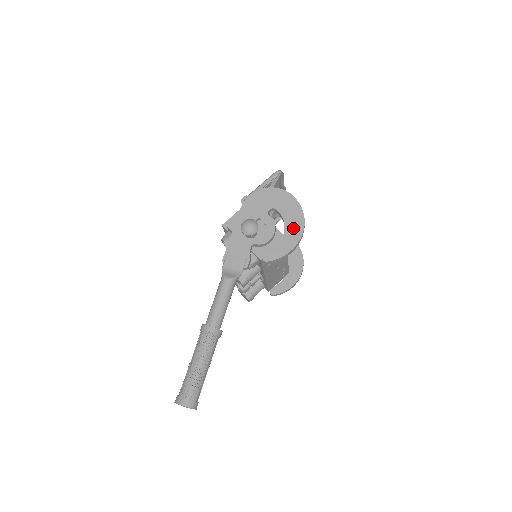
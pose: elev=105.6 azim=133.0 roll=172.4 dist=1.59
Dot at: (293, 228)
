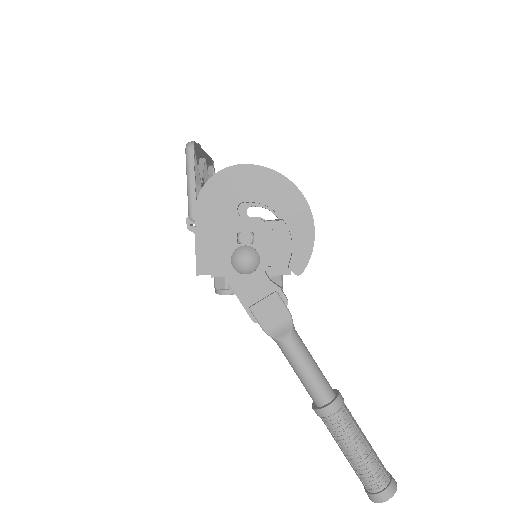
Dot at: (288, 204)
